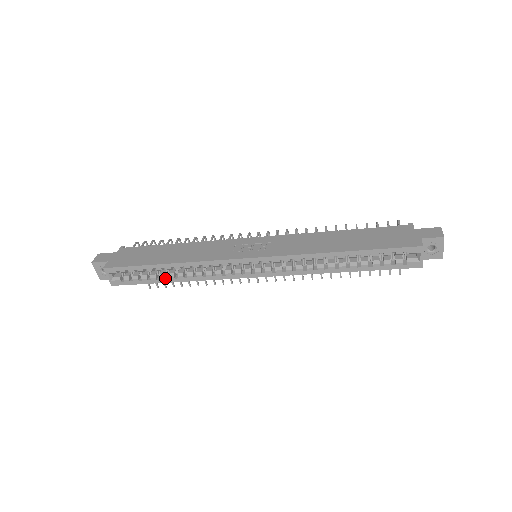
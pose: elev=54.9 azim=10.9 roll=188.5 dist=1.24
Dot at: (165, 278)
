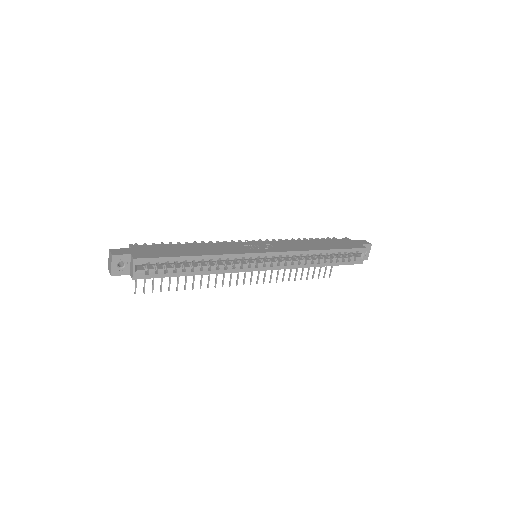
Dot at: (190, 271)
